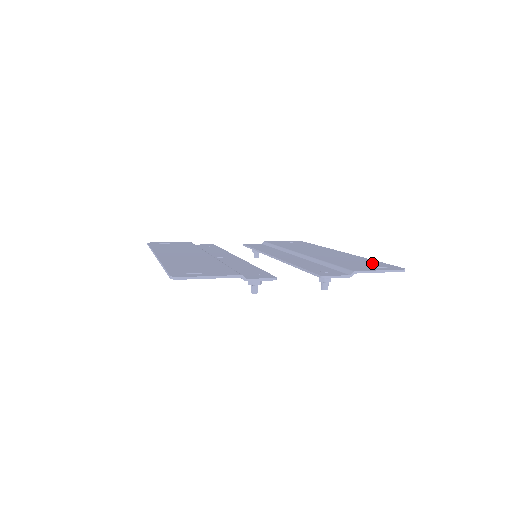
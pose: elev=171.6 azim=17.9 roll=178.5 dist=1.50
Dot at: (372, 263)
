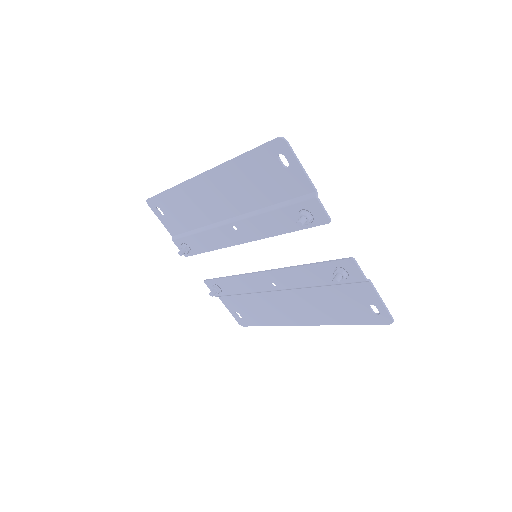
Dot at: (358, 313)
